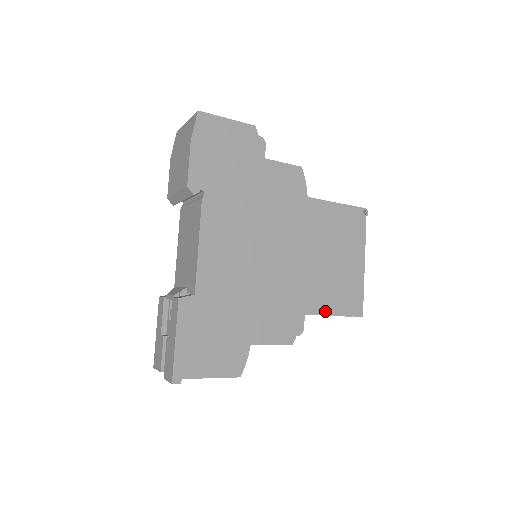
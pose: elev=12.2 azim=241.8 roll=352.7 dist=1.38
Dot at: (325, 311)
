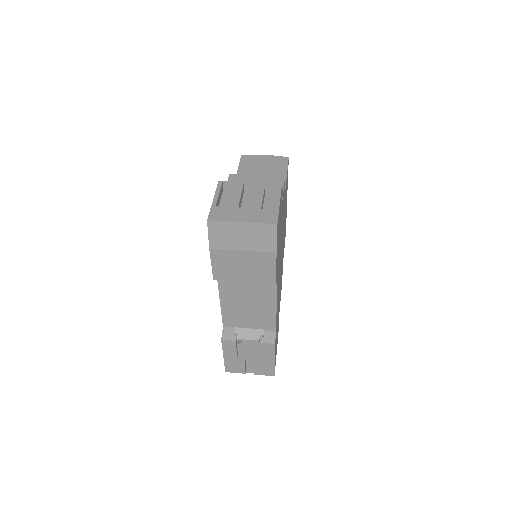
Dot at: occluded
